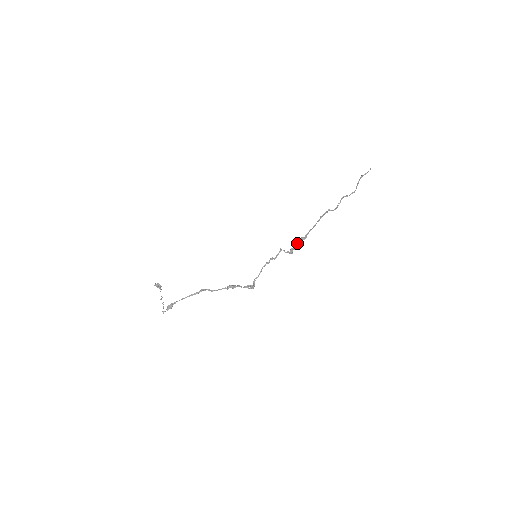
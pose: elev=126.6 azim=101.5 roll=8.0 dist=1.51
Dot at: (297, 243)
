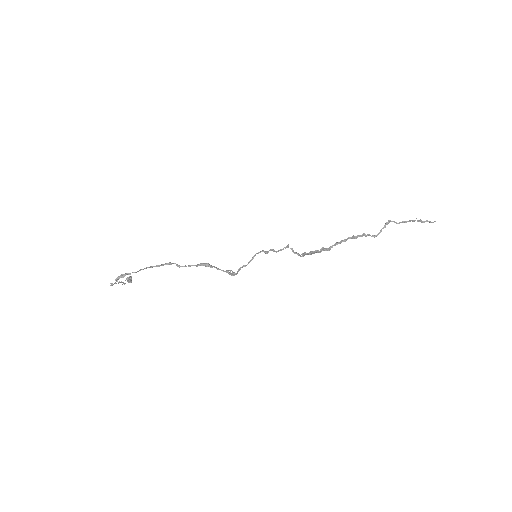
Dot at: (314, 251)
